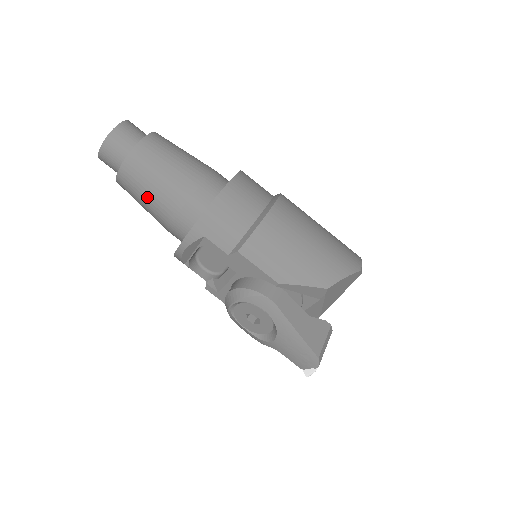
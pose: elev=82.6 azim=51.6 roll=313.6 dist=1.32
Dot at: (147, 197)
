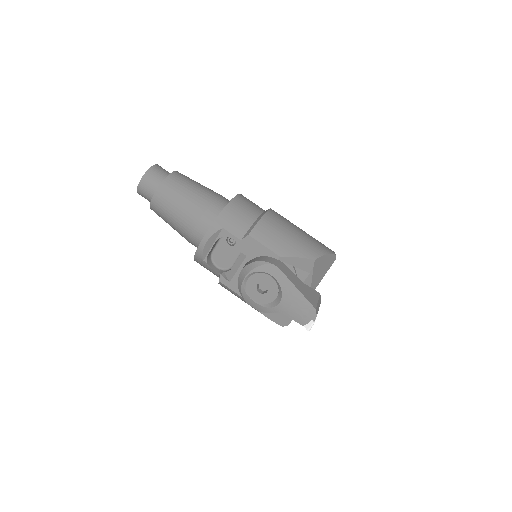
Dot at: (176, 209)
